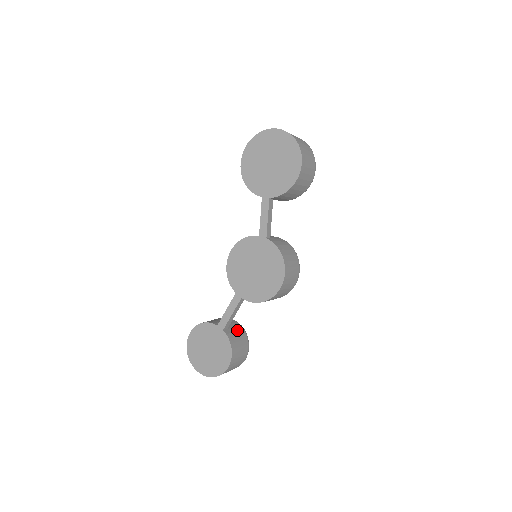
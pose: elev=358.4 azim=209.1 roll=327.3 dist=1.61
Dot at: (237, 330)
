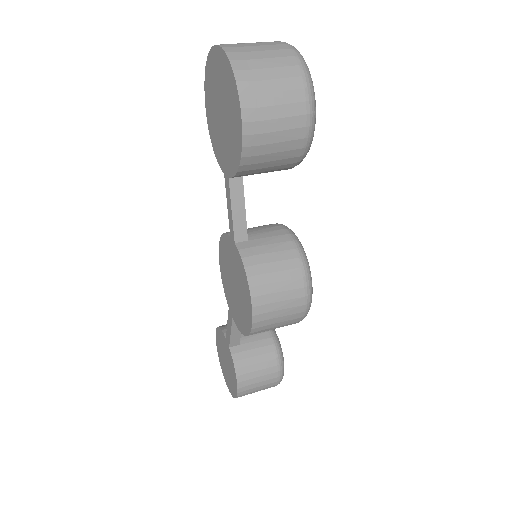
Dot at: (258, 346)
